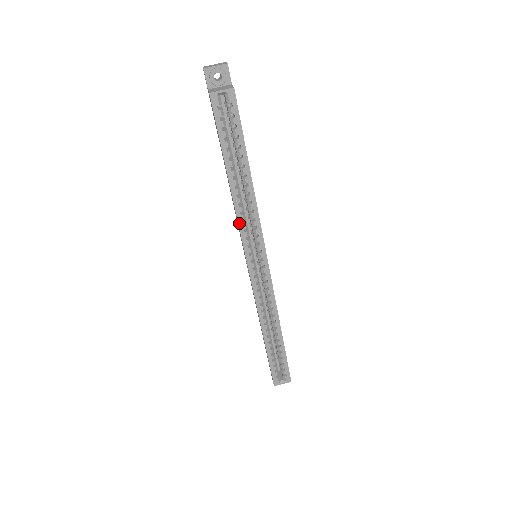
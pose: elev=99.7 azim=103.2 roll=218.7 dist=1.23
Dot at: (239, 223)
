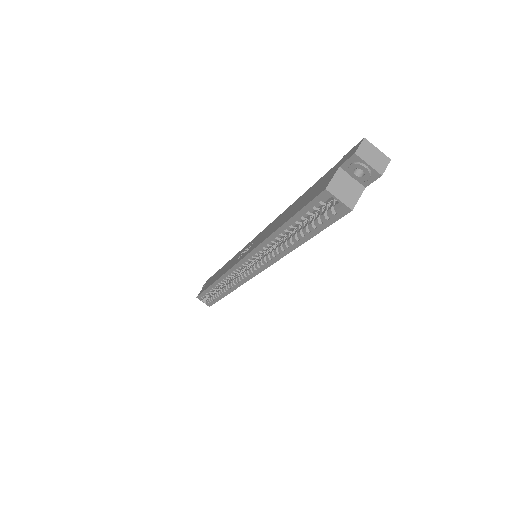
Dot at: (256, 248)
